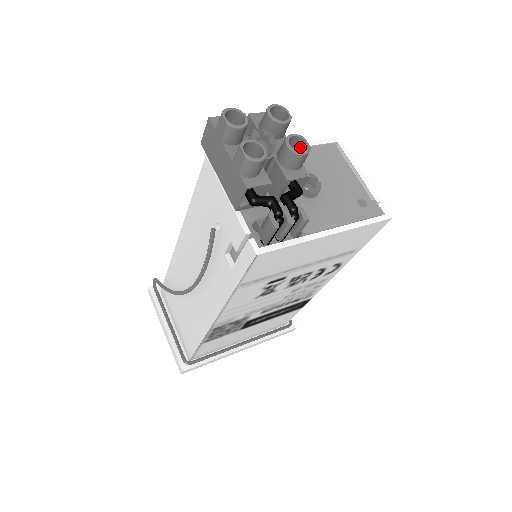
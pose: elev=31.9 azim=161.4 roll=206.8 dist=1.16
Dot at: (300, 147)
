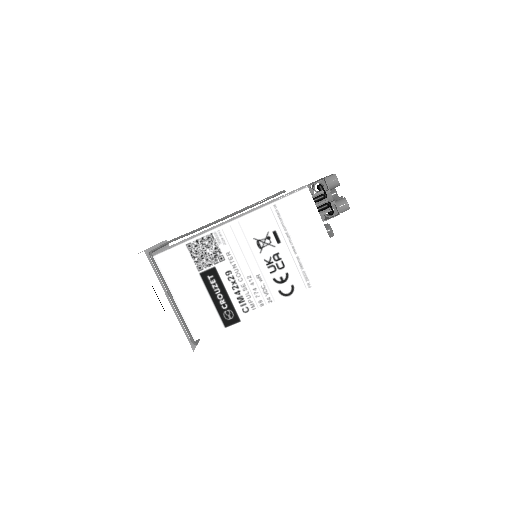
Dot at: occluded
